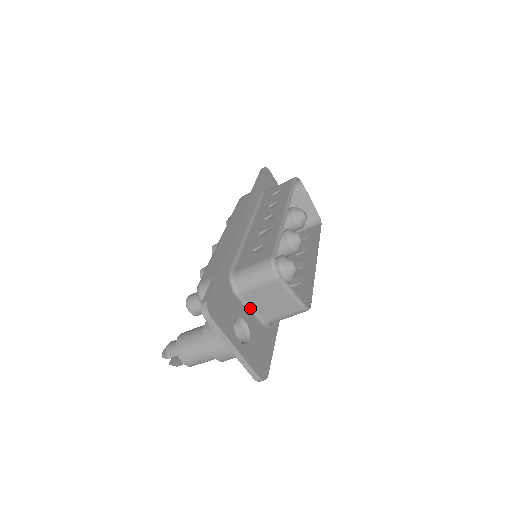
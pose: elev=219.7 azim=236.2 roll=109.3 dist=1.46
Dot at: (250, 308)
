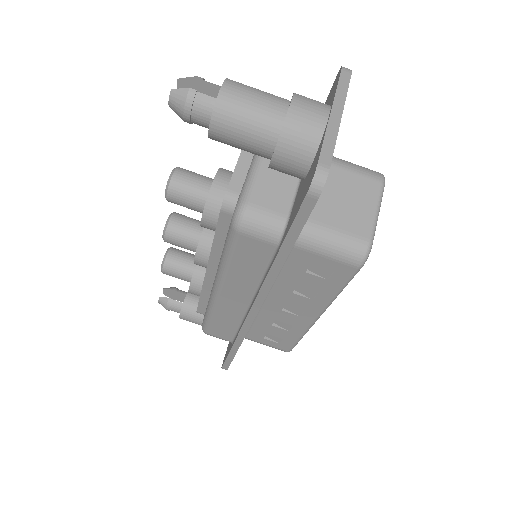
Dot at: occluded
